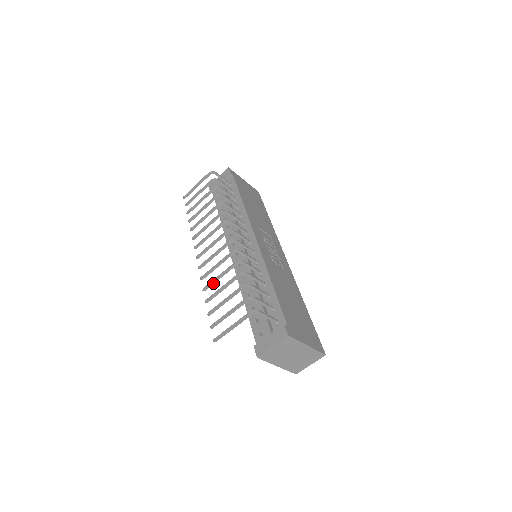
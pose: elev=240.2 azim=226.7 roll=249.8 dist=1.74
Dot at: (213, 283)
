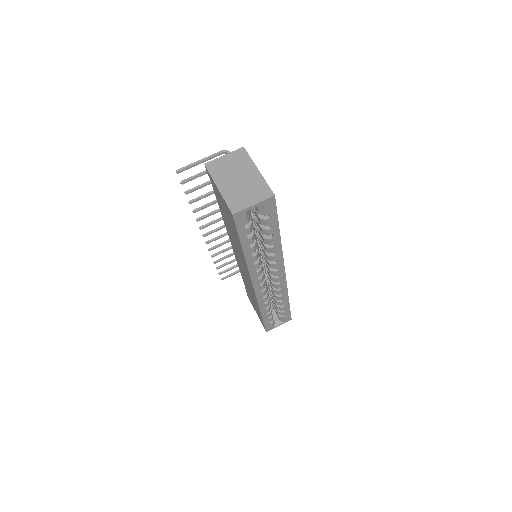
Dot at: (205, 206)
